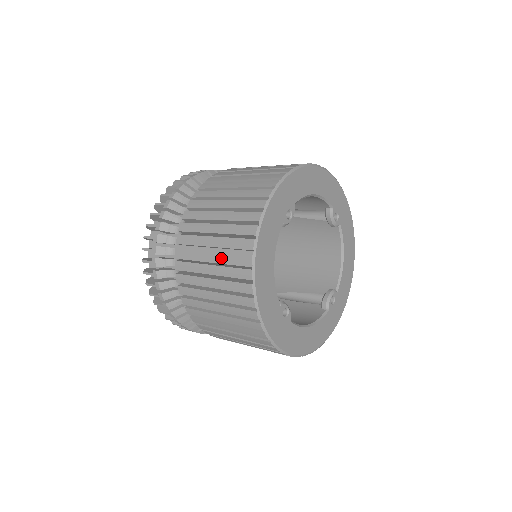
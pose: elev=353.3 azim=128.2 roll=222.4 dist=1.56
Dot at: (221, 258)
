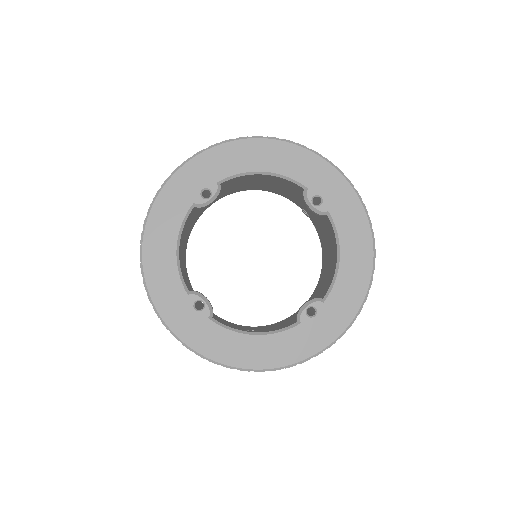
Dot at: occluded
